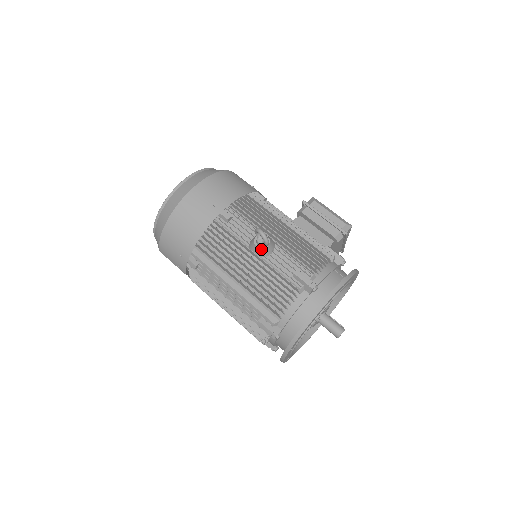
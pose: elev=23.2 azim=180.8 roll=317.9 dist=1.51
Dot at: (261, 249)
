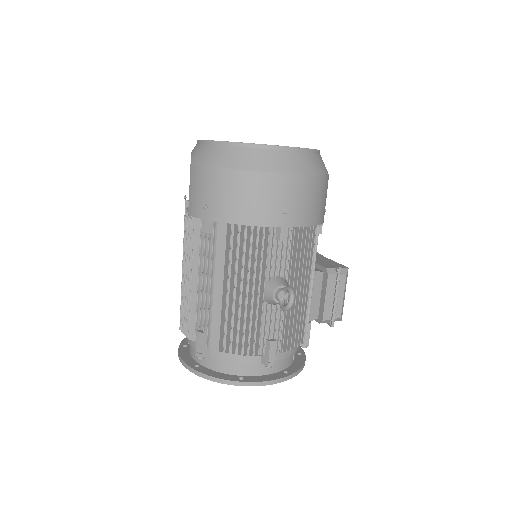
Dot at: (273, 300)
